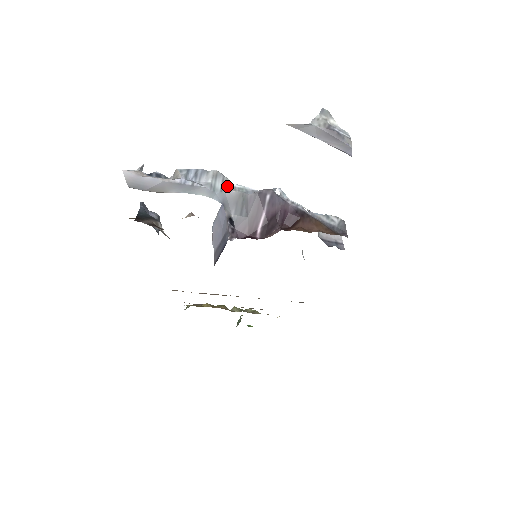
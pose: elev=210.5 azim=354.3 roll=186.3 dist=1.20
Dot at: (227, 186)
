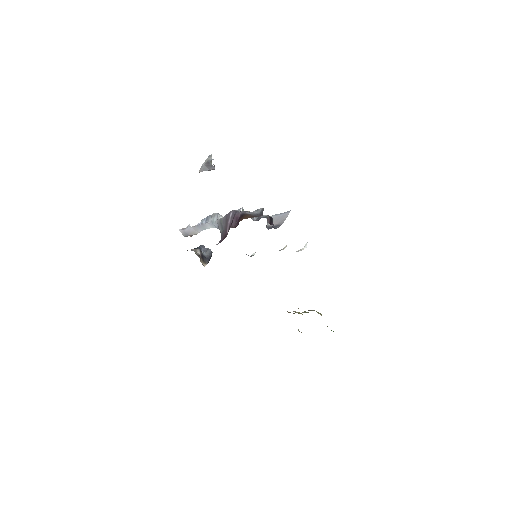
Dot at: occluded
